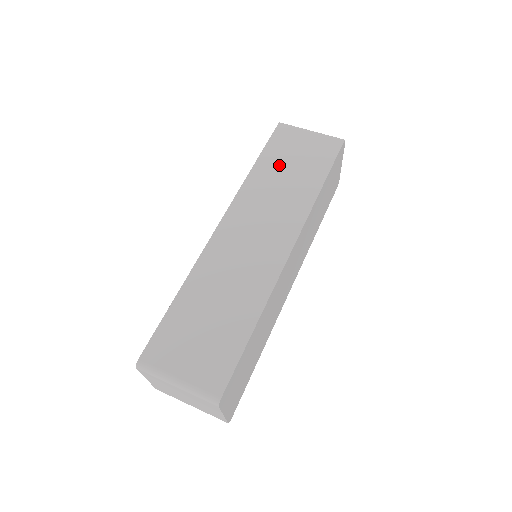
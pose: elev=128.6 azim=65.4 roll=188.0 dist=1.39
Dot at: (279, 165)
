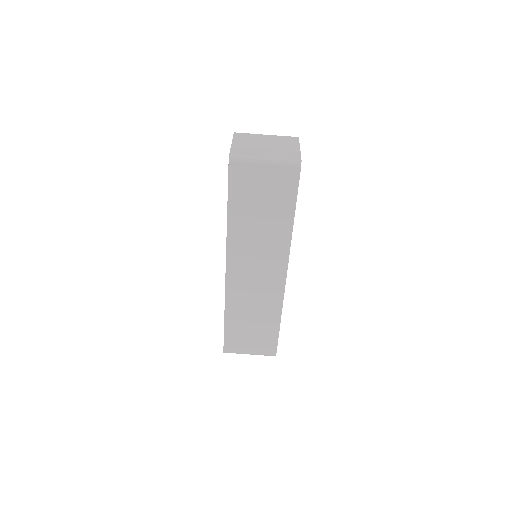
Dot at: (249, 211)
